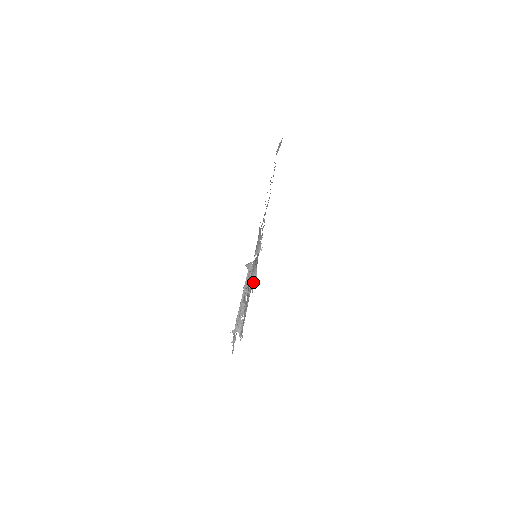
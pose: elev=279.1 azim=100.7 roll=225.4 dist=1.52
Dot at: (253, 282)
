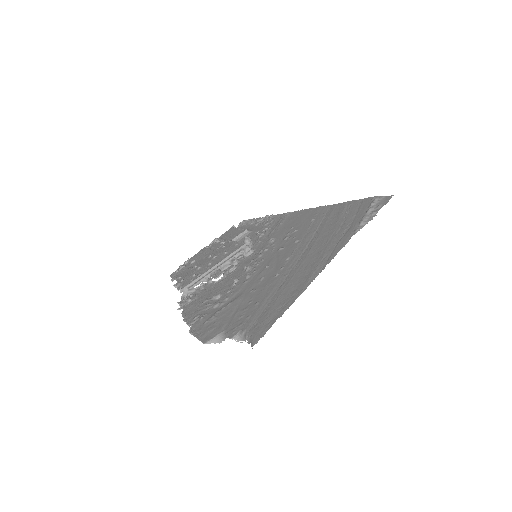
Dot at: (246, 222)
